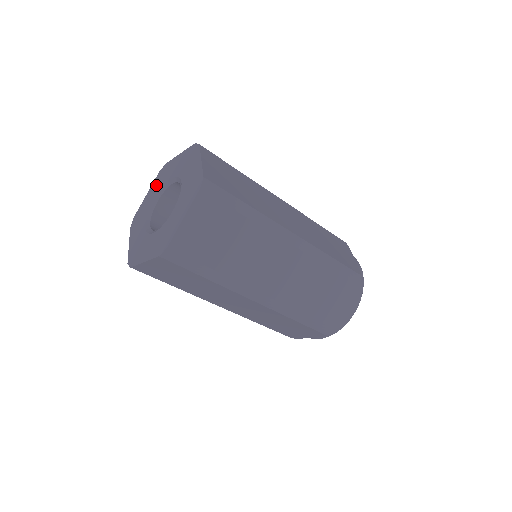
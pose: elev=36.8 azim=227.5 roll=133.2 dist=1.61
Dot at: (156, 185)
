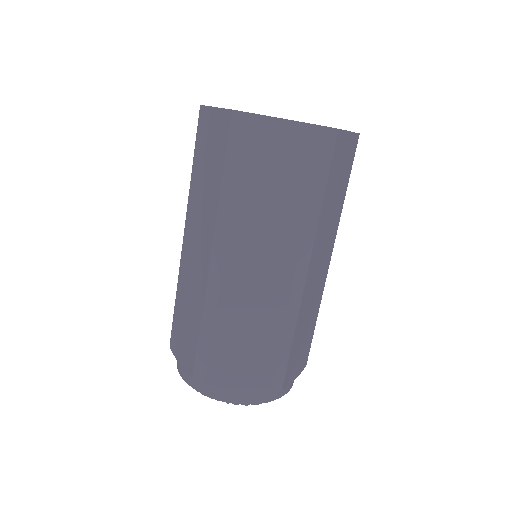
Dot at: occluded
